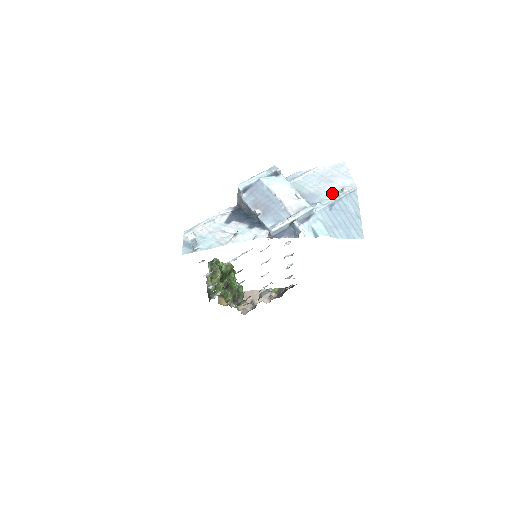
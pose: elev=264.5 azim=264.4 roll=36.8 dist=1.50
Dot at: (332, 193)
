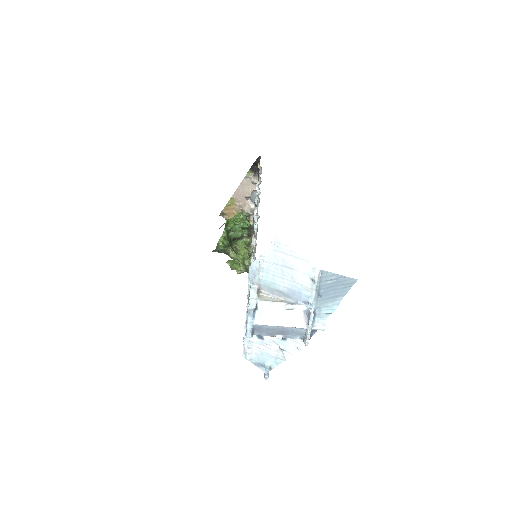
Dot at: (308, 286)
